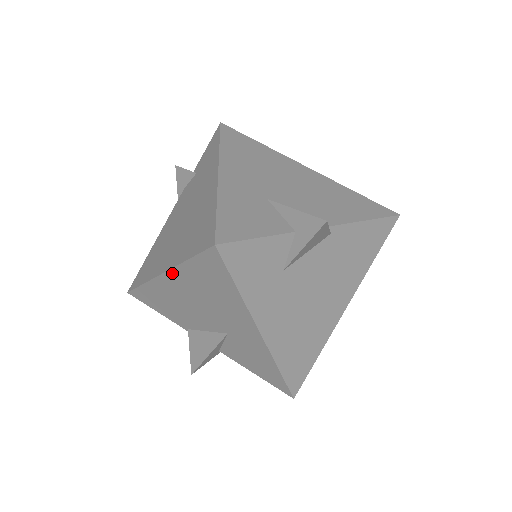
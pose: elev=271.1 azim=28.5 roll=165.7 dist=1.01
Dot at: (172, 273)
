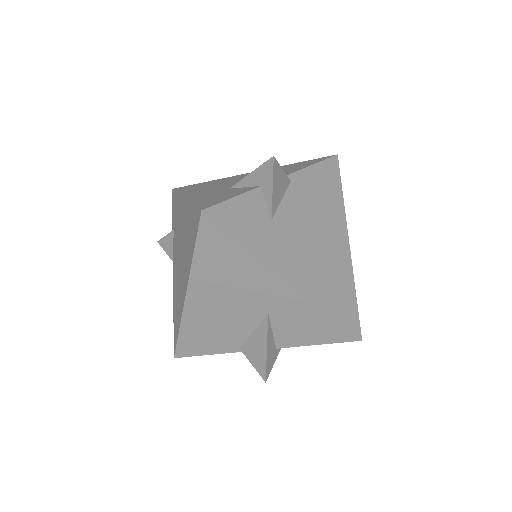
Dot at: (192, 285)
